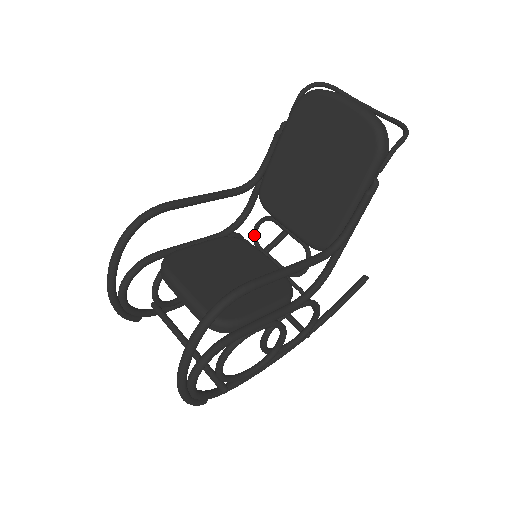
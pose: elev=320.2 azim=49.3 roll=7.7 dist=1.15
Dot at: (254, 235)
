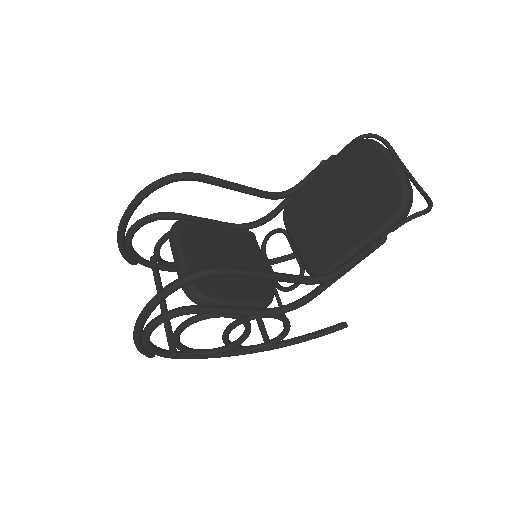
Dot at: (265, 240)
